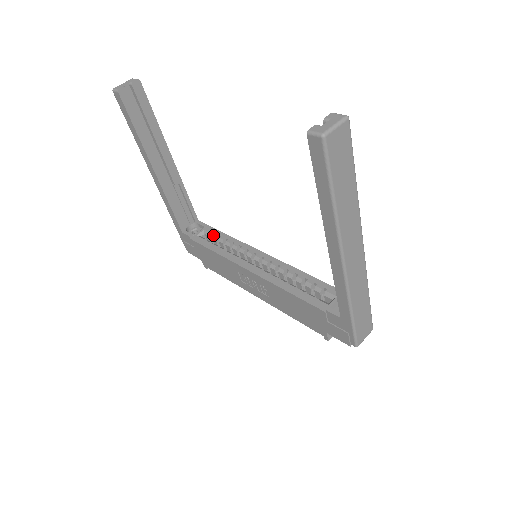
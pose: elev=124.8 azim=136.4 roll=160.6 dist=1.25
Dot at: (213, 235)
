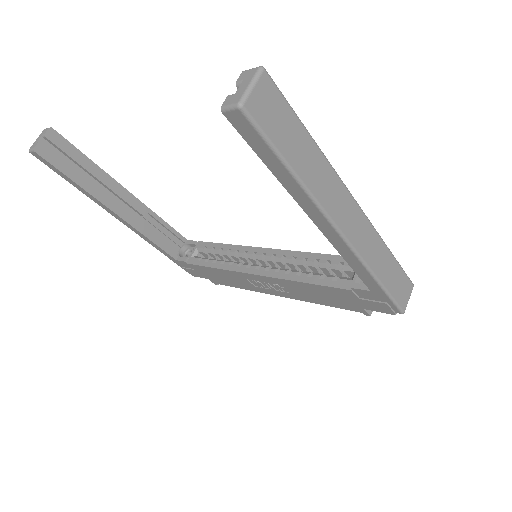
Dot at: (207, 250)
